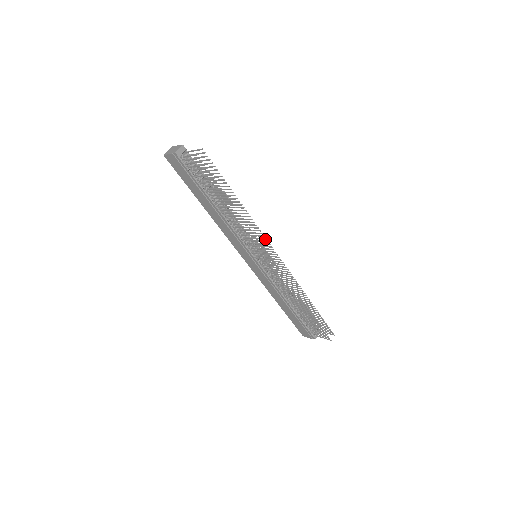
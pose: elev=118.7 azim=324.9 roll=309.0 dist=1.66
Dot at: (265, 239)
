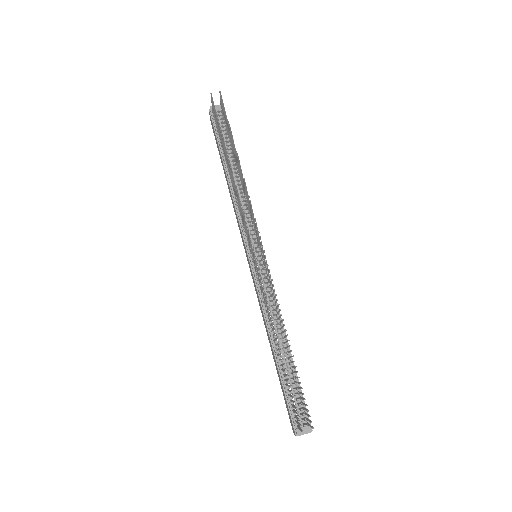
Dot at: (253, 214)
